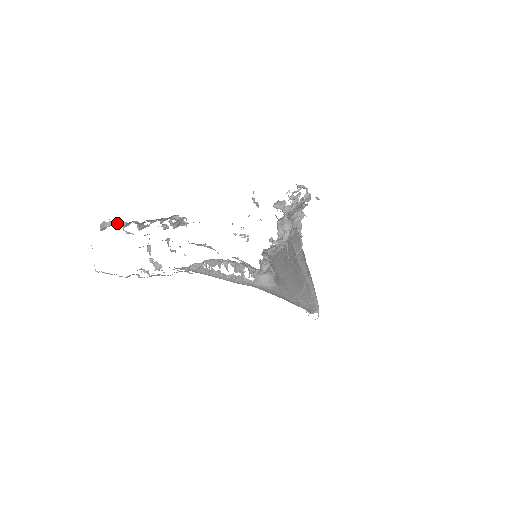
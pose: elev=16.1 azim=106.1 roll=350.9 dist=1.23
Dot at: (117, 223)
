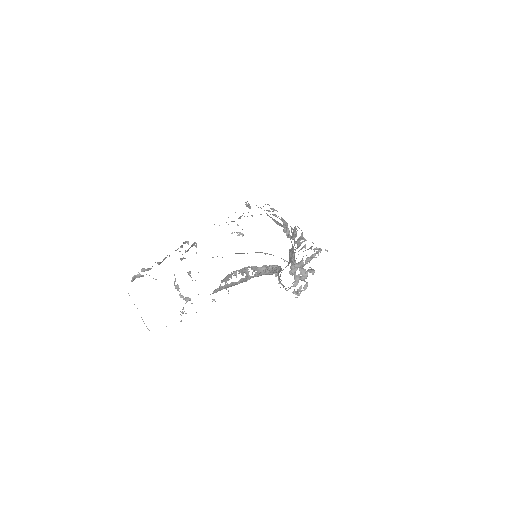
Dot at: (143, 269)
